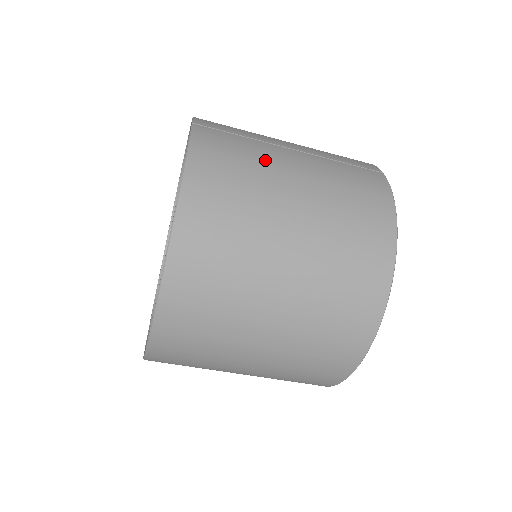
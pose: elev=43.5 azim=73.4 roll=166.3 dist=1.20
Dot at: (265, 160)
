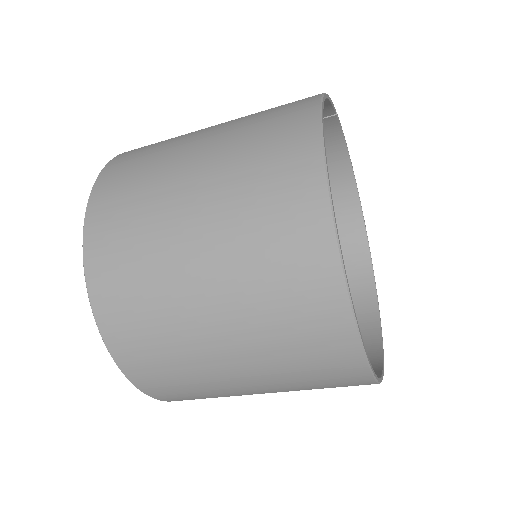
Dot at: occluded
